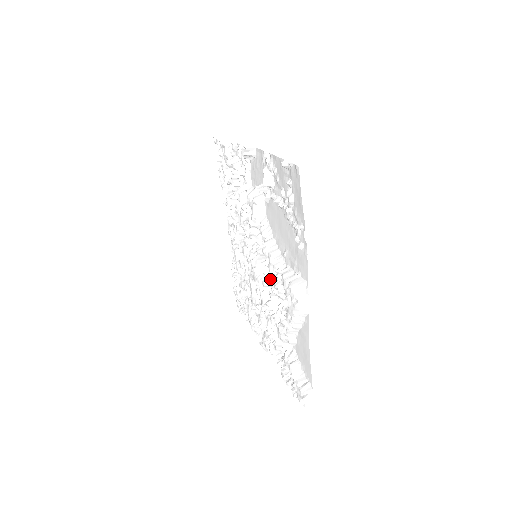
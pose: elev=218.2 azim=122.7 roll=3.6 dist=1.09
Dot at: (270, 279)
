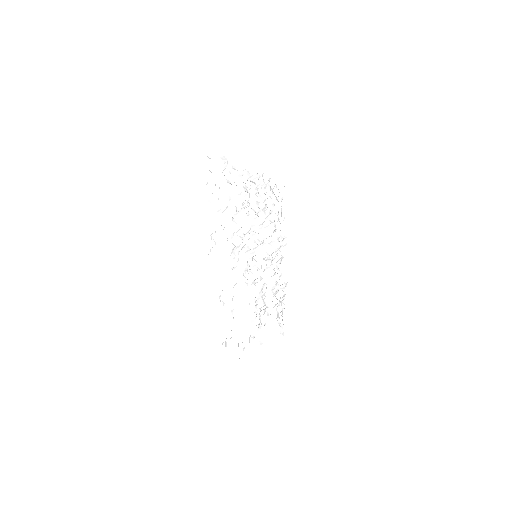
Dot at: (254, 299)
